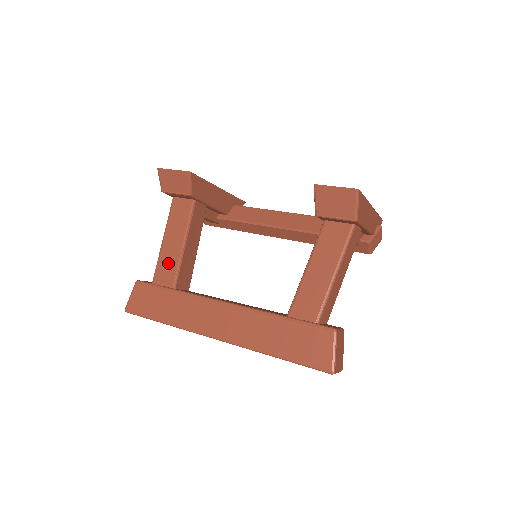
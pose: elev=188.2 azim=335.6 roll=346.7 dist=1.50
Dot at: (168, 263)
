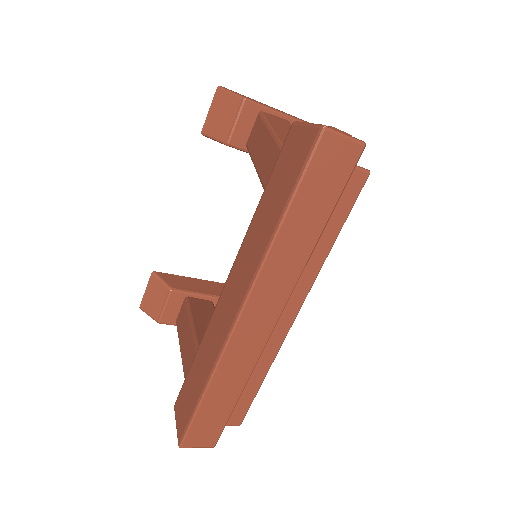
Dot at: (188, 352)
